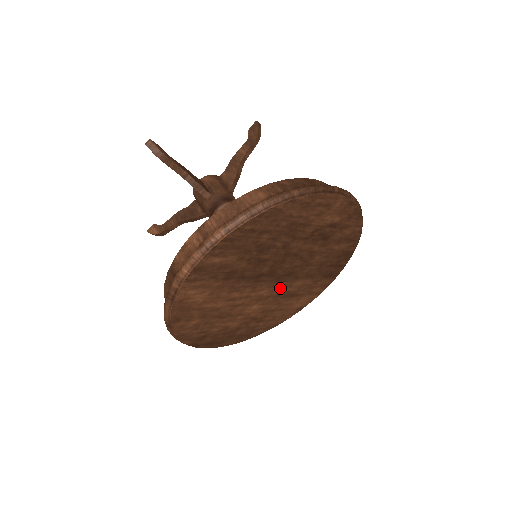
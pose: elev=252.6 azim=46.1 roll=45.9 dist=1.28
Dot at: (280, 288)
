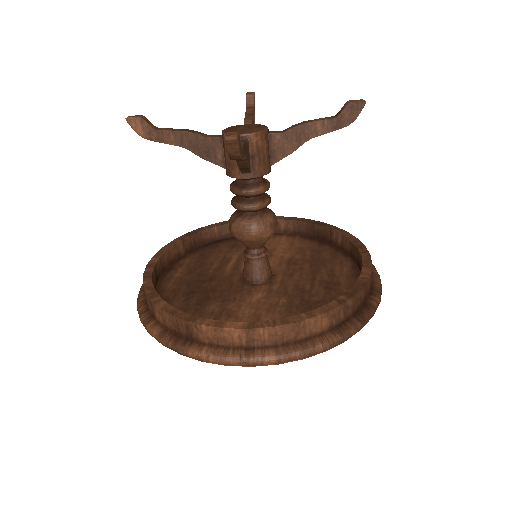
Dot at: occluded
